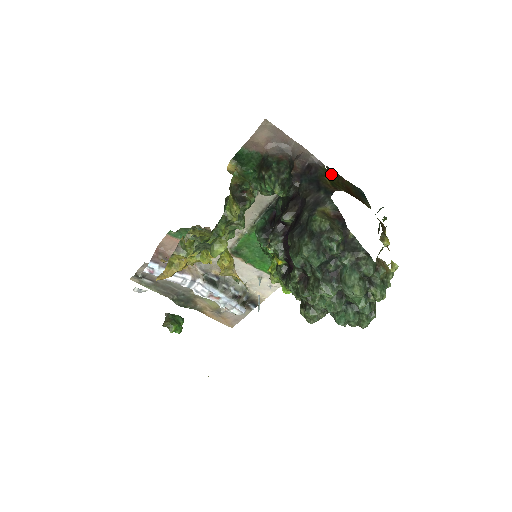
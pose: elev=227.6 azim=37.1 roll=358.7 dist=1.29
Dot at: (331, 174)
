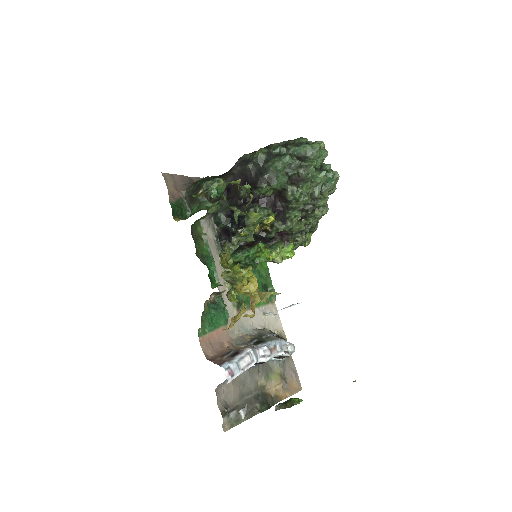
Dot at: occluded
